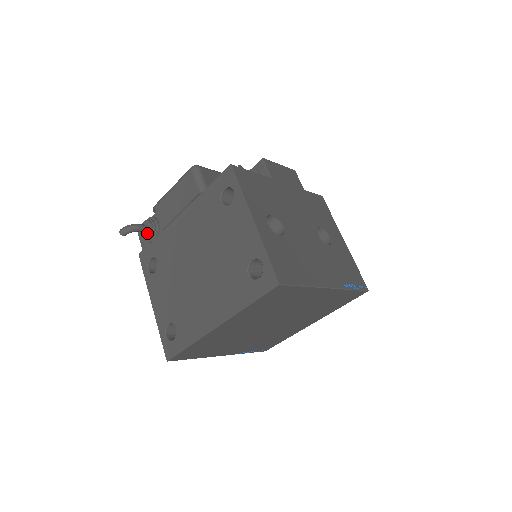
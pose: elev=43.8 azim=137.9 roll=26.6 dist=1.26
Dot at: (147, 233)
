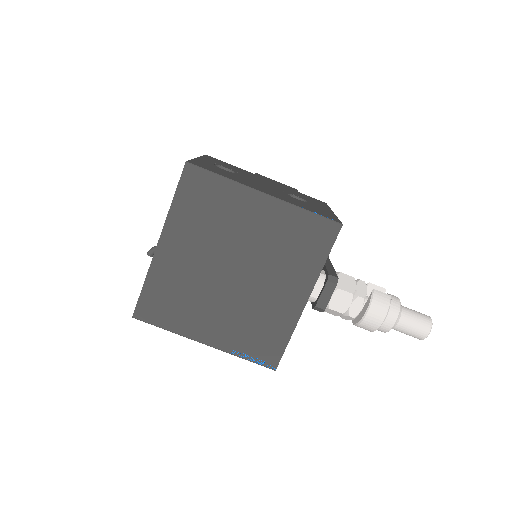
Dot at: occluded
